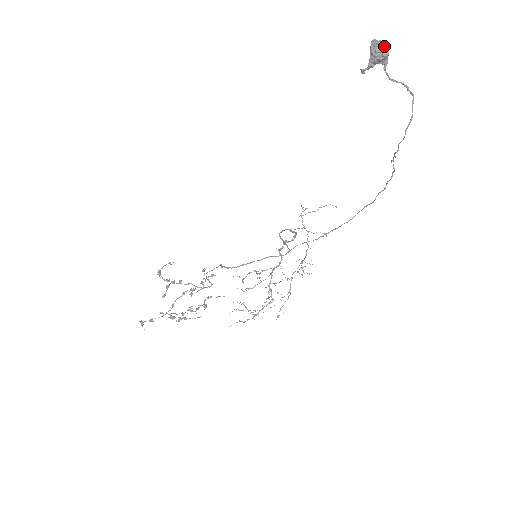
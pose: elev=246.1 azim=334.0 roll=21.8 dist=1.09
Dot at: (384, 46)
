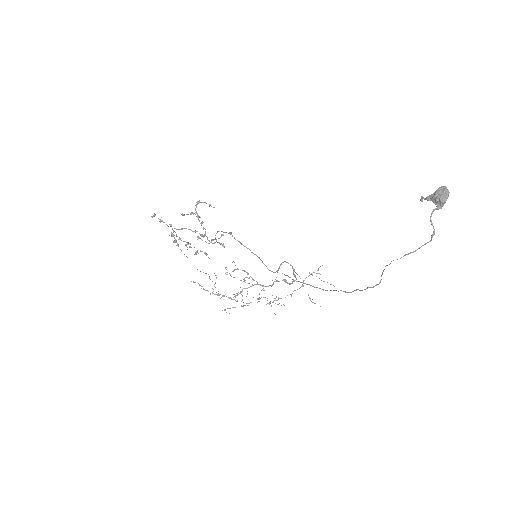
Dot at: (447, 195)
